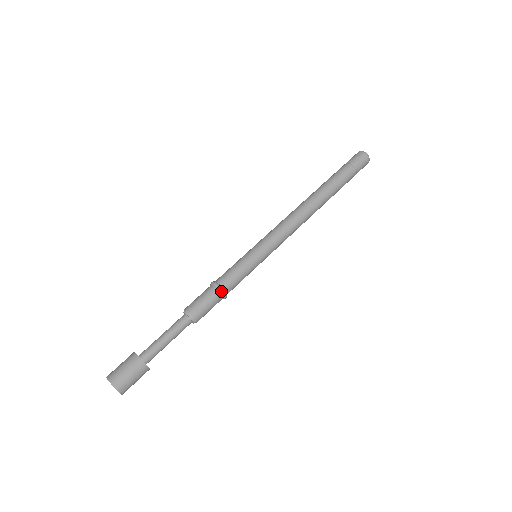
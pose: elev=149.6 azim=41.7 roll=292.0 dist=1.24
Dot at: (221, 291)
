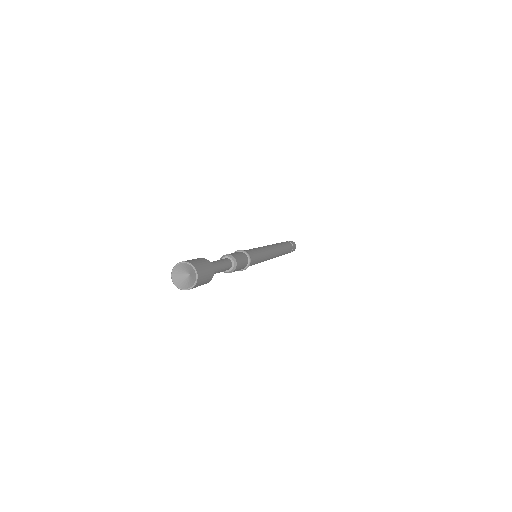
Dot at: (247, 254)
